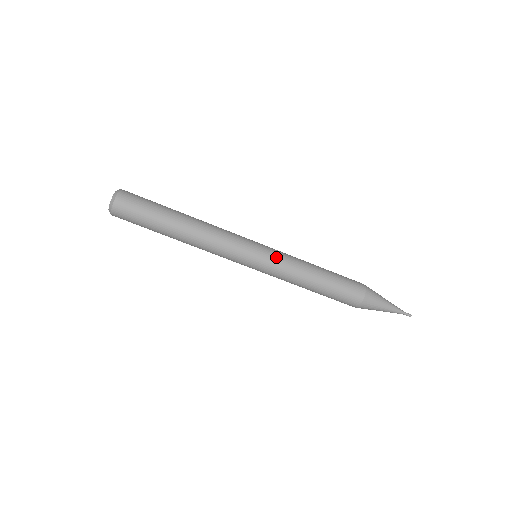
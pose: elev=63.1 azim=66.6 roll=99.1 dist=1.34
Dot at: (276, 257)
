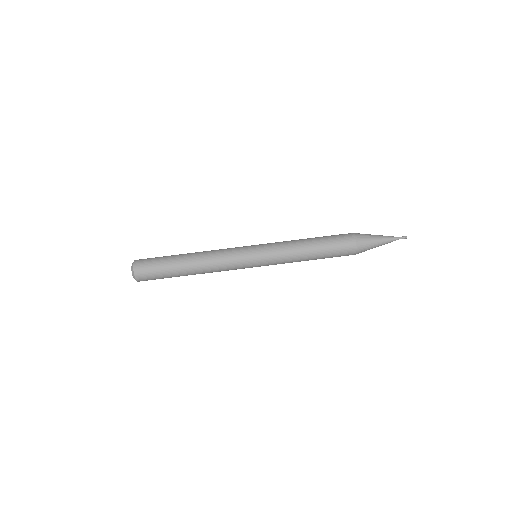
Dot at: (269, 248)
